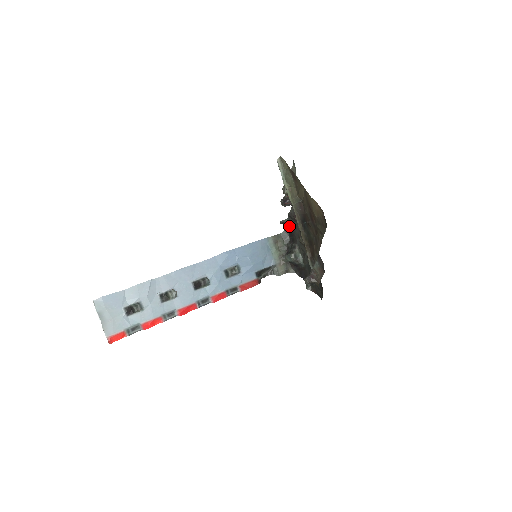
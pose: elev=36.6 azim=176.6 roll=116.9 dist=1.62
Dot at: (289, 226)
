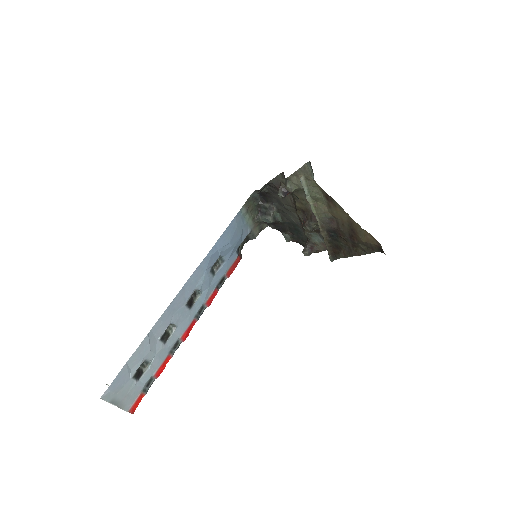
Dot at: (265, 191)
